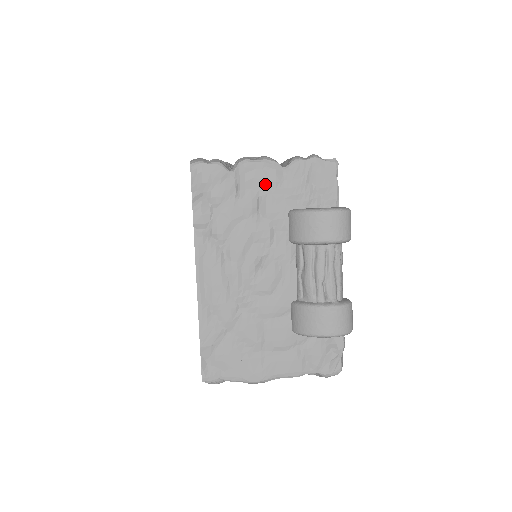
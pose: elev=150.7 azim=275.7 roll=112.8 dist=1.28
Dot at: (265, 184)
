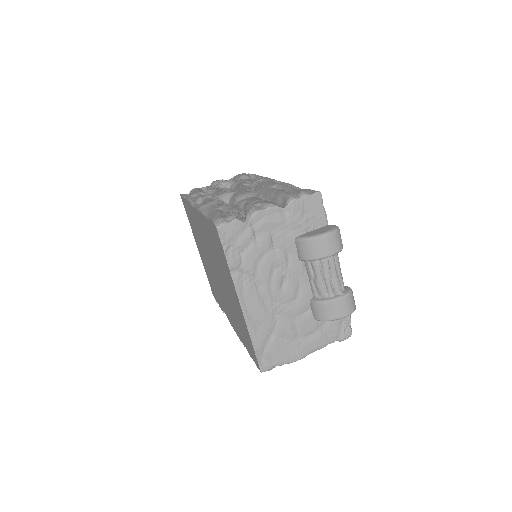
Dot at: (274, 225)
